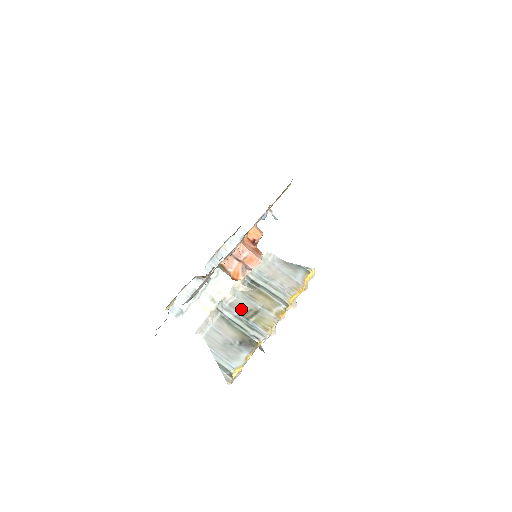
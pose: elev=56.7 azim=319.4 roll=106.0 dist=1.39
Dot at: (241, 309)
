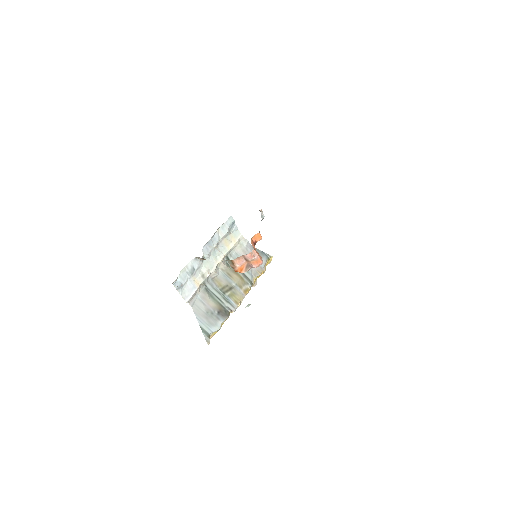
Dot at: (220, 284)
